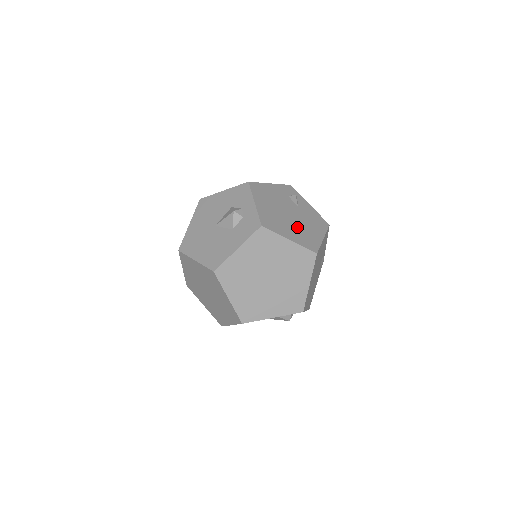
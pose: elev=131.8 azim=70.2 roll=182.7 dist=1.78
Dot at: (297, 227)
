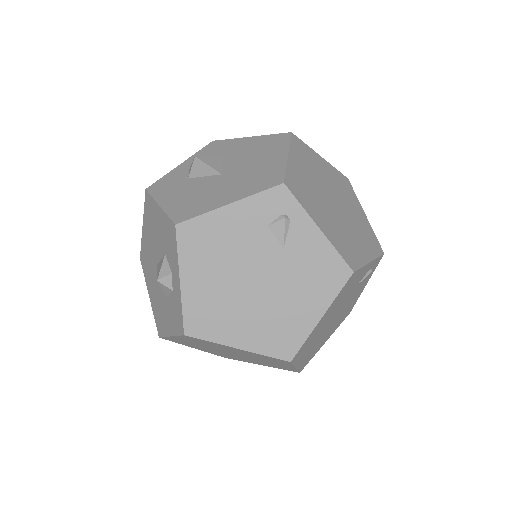
Dot at: (264, 310)
